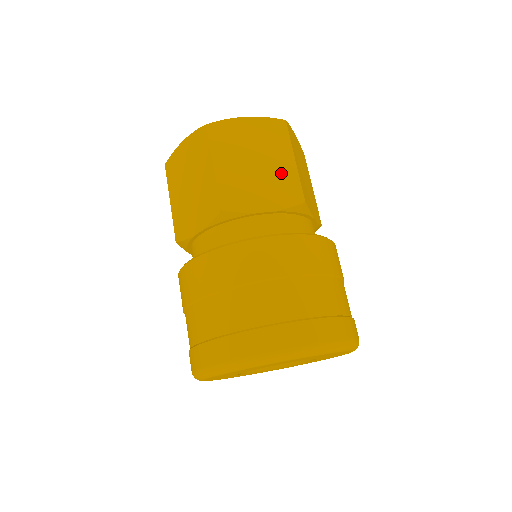
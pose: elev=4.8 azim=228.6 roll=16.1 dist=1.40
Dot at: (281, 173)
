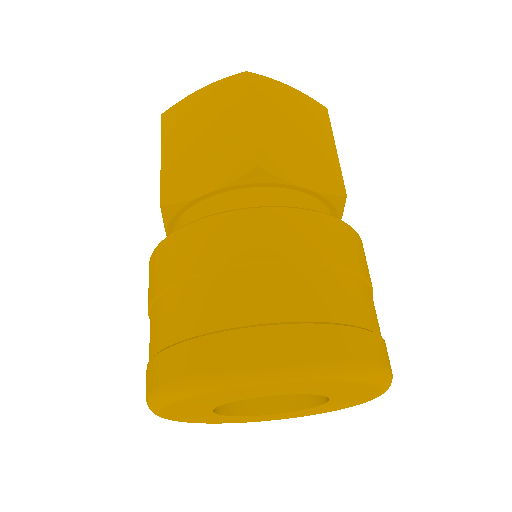
Dot at: (323, 156)
